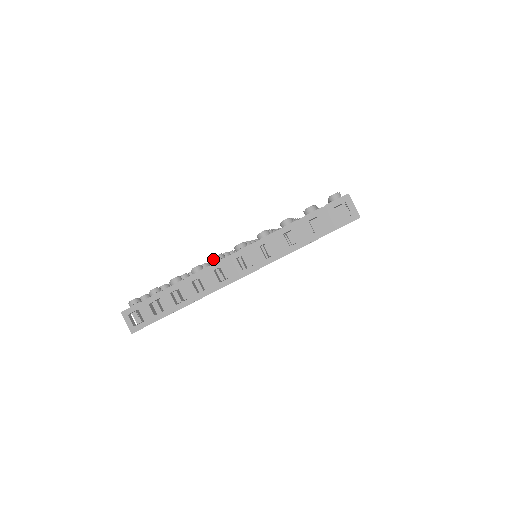
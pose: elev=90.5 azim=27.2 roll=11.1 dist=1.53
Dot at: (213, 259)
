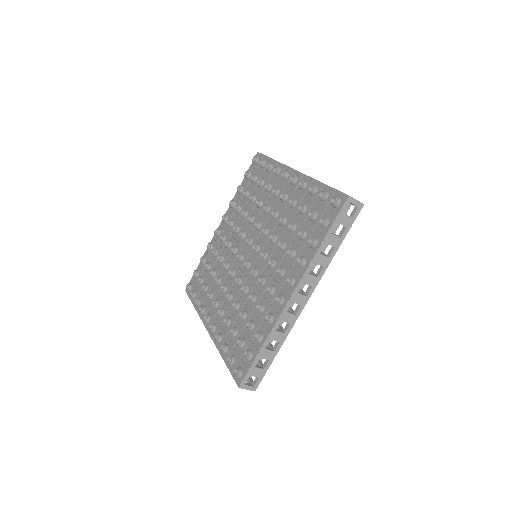
Dot at: (278, 304)
